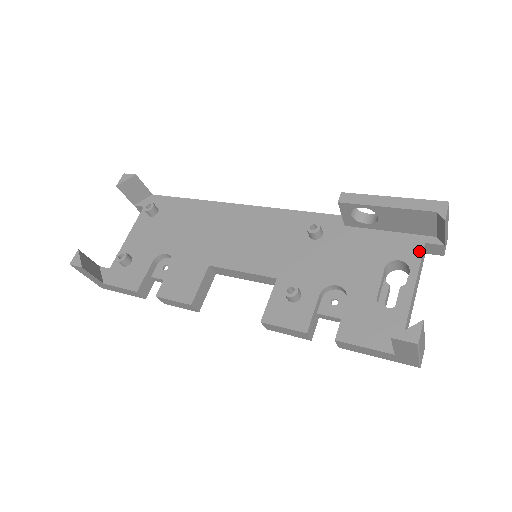
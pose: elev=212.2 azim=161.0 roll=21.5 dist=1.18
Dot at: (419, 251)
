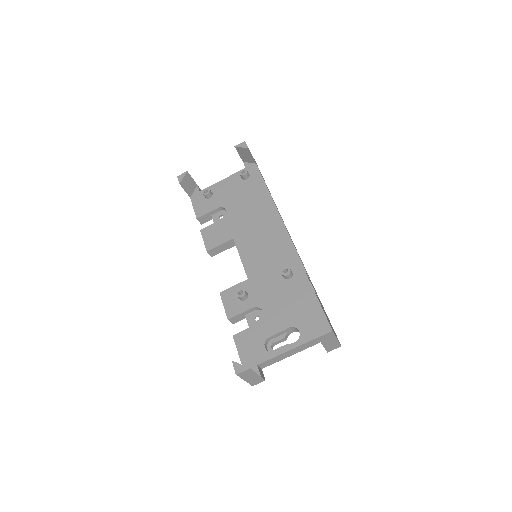
Dot at: (312, 337)
